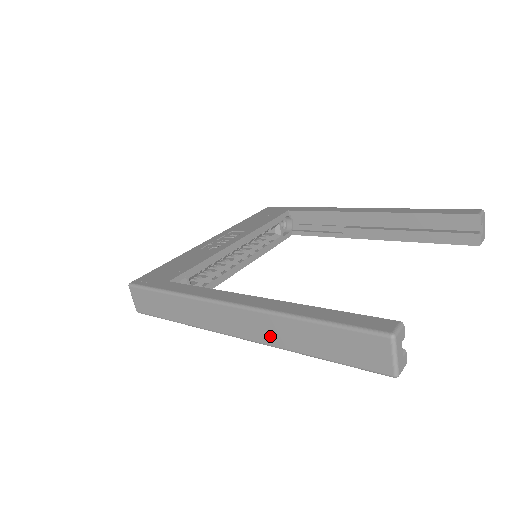
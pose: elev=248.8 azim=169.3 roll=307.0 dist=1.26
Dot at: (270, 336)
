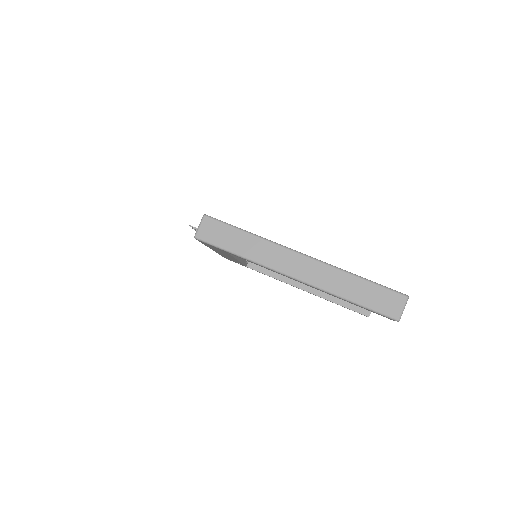
Dot at: (324, 281)
